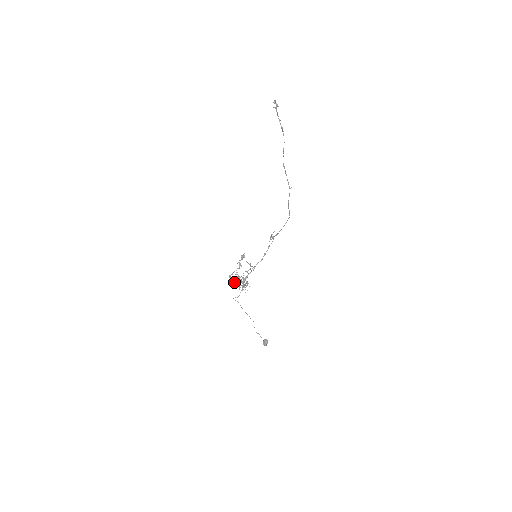
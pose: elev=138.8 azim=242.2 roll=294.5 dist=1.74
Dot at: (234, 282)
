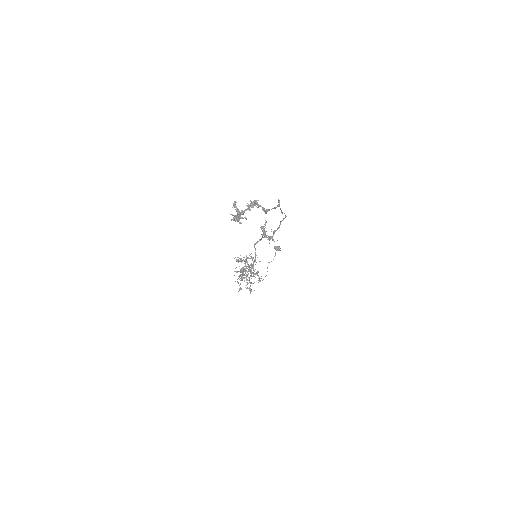
Dot at: occluded
